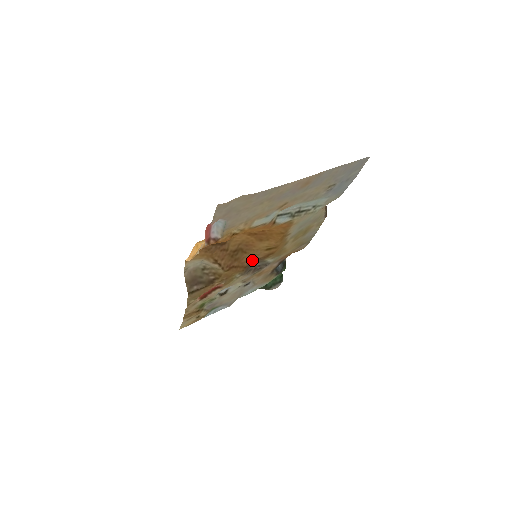
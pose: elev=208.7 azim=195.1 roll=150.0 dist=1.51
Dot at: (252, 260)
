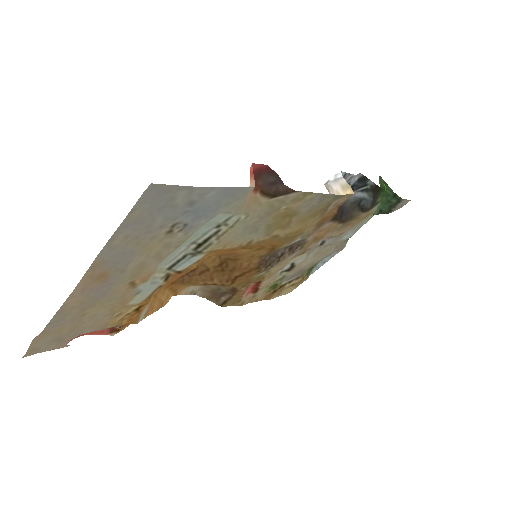
Dot at: (259, 258)
